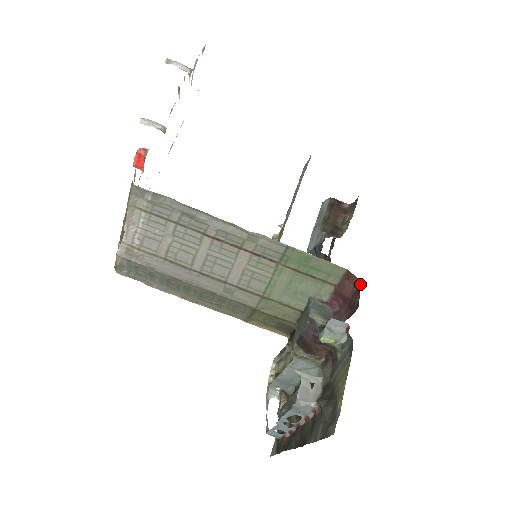
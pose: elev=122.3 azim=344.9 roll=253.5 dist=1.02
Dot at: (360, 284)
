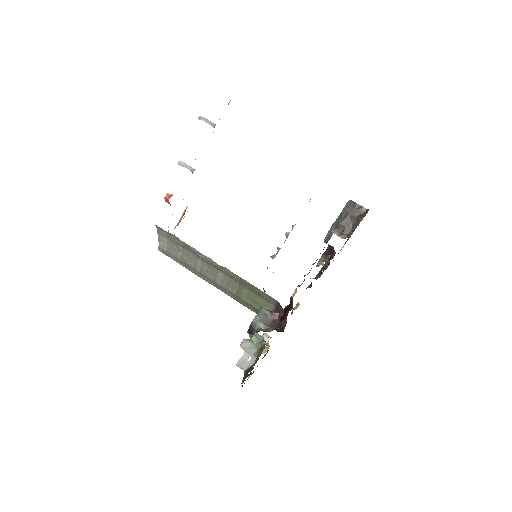
Dot at: (283, 312)
